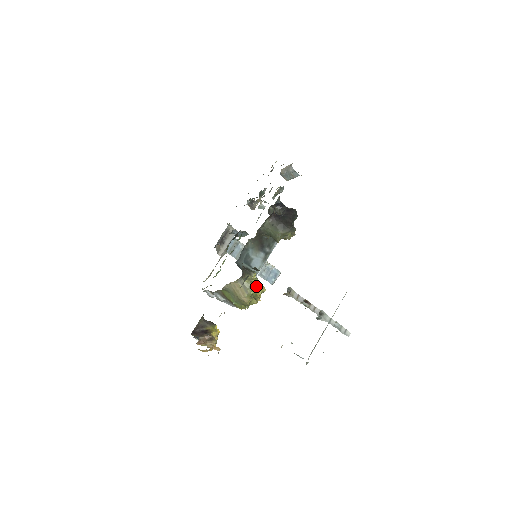
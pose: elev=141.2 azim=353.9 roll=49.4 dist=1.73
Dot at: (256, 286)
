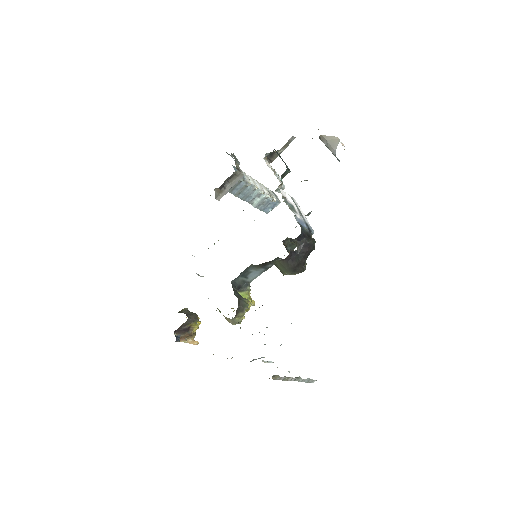
Dot at: occluded
